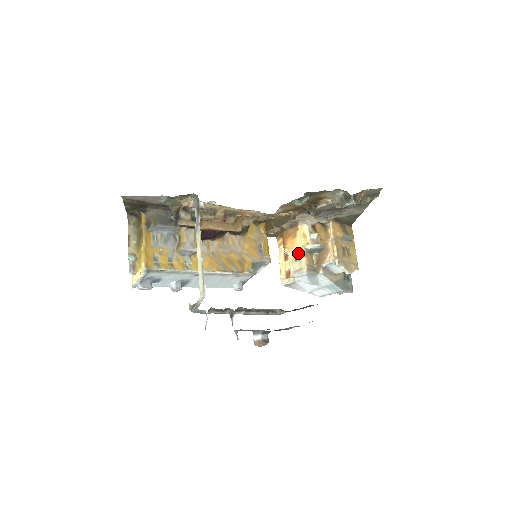
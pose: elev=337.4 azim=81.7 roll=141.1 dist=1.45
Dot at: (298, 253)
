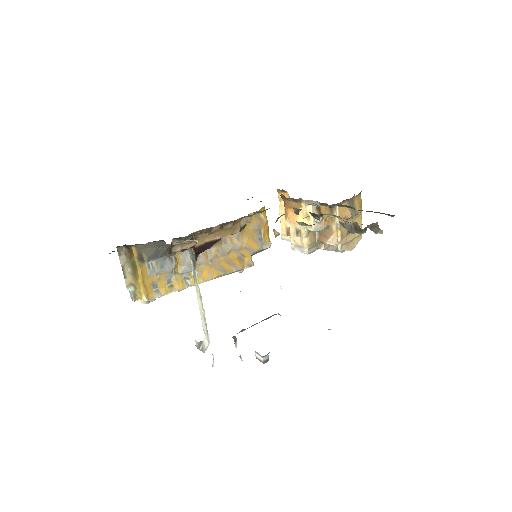
Dot at: (300, 230)
